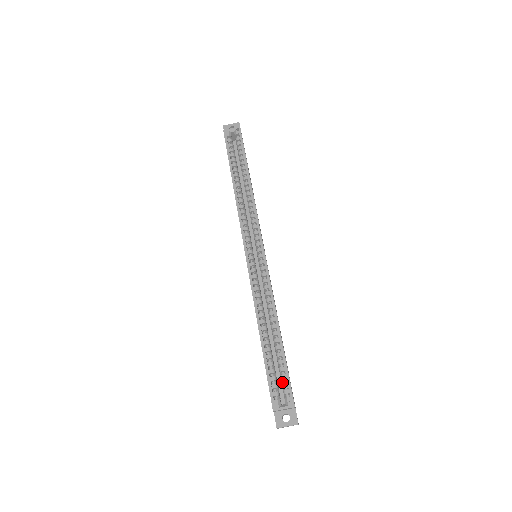
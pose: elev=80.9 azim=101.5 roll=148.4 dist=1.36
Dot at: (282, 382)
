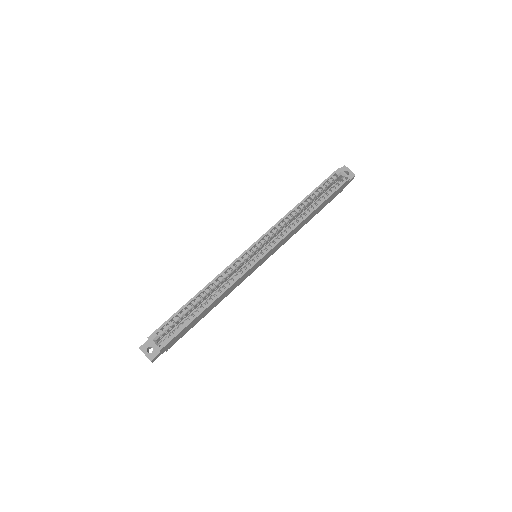
Dot at: (173, 332)
